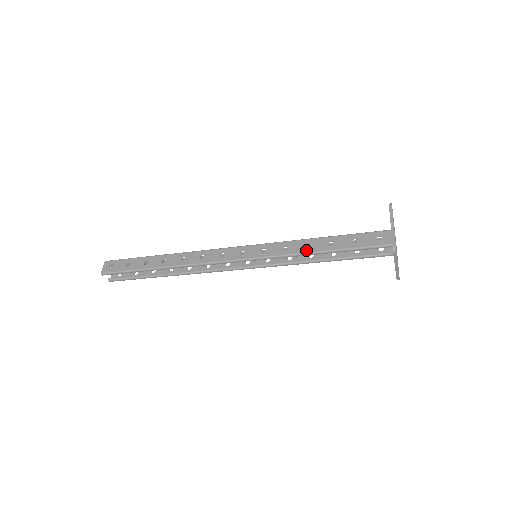
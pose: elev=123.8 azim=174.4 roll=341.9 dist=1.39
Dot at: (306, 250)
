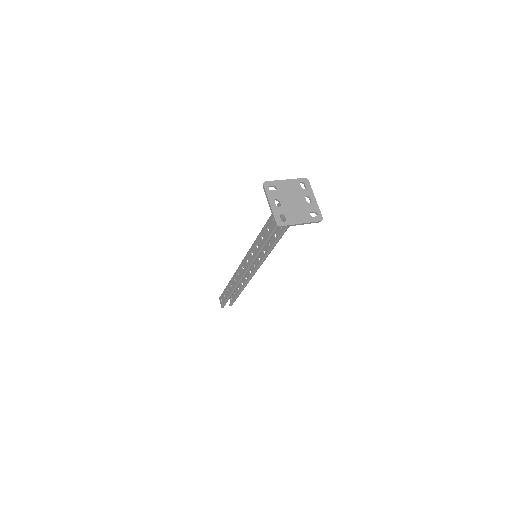
Dot at: (263, 242)
